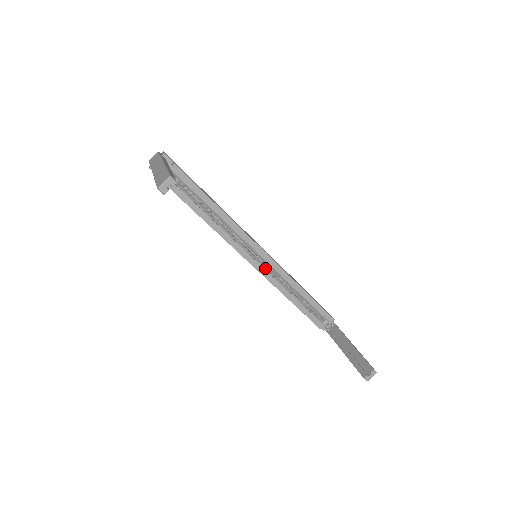
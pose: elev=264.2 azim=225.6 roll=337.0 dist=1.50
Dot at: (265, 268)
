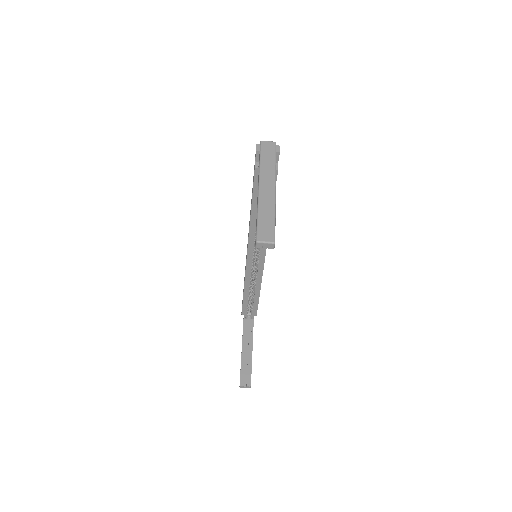
Dot at: (253, 266)
